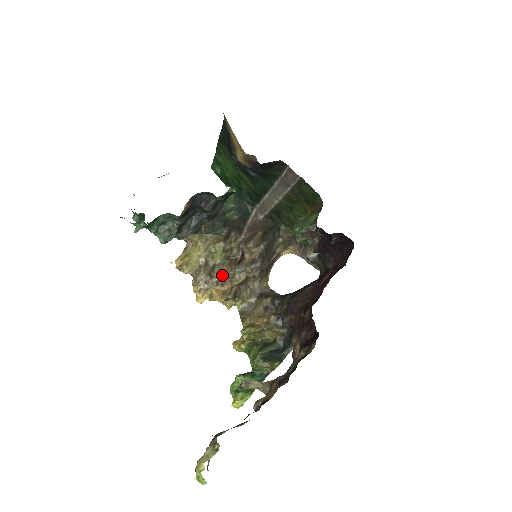
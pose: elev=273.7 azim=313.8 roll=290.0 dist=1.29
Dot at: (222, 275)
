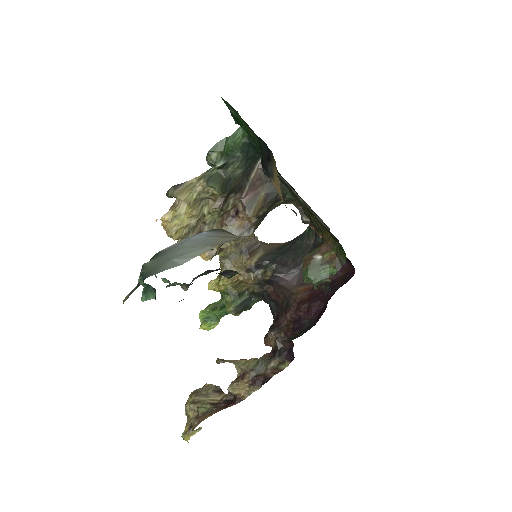
Dot at: occluded
